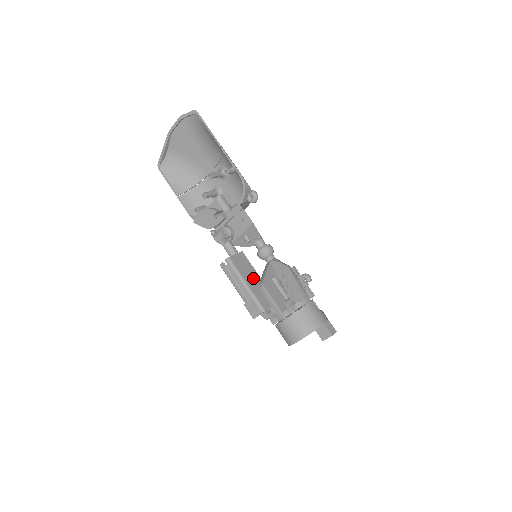
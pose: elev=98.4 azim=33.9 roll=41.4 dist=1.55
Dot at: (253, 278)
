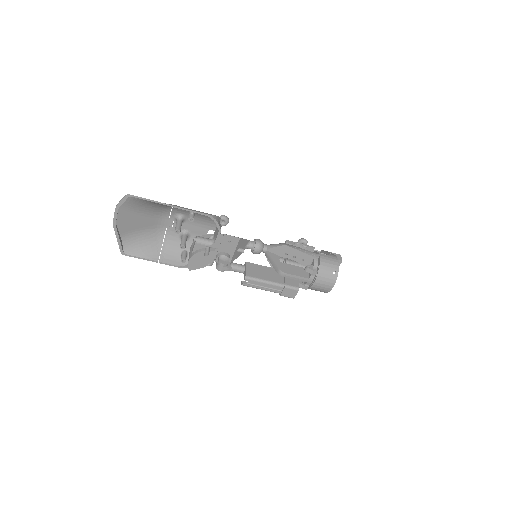
Dot at: (270, 273)
